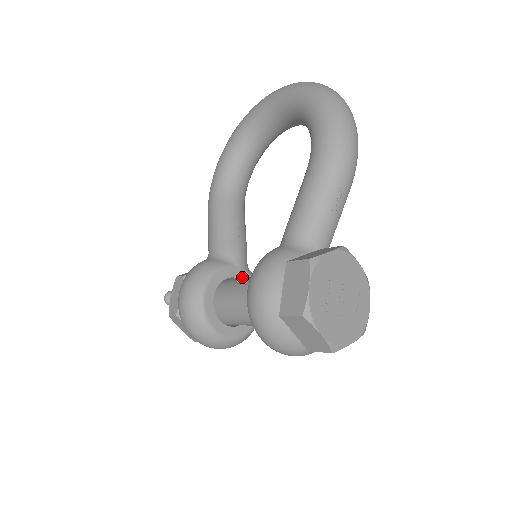
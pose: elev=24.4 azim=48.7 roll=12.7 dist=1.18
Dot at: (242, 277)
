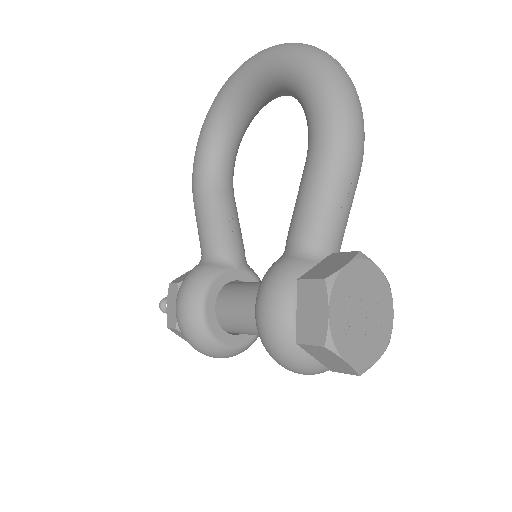
Dot at: (242, 278)
